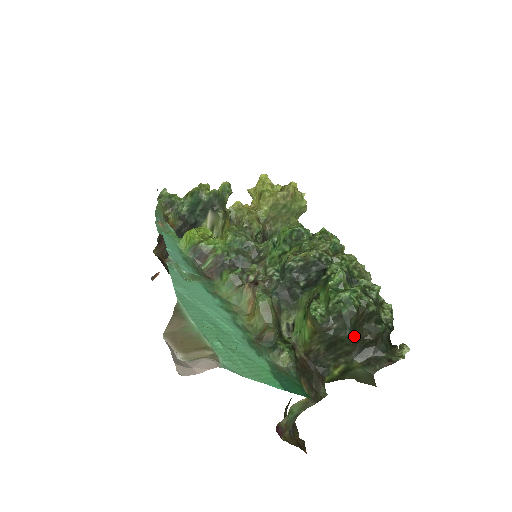
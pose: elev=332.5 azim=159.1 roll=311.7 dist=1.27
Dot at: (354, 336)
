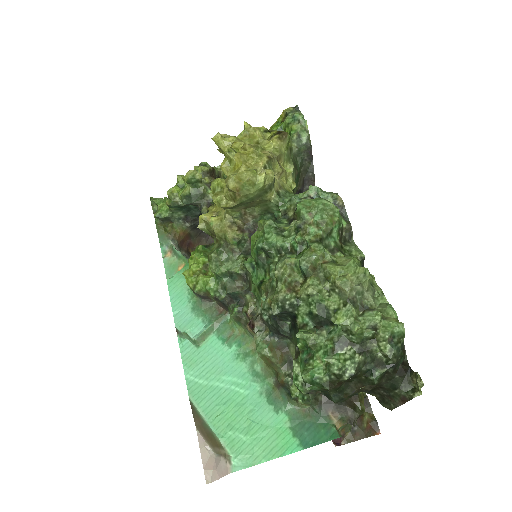
Dot at: (346, 395)
